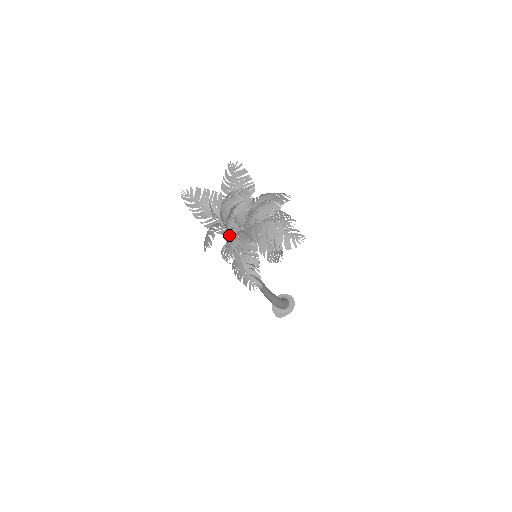
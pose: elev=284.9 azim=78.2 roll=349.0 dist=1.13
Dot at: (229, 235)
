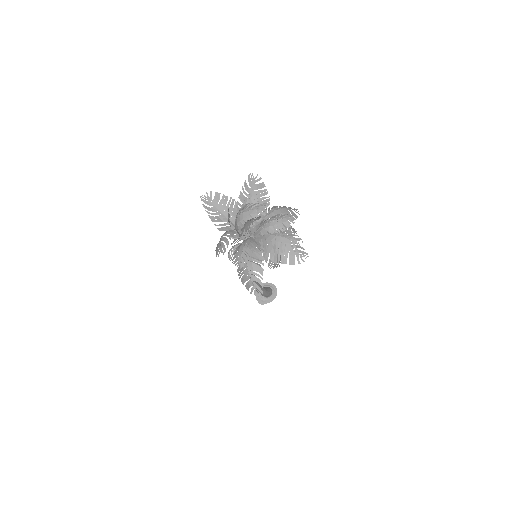
Dot at: occluded
